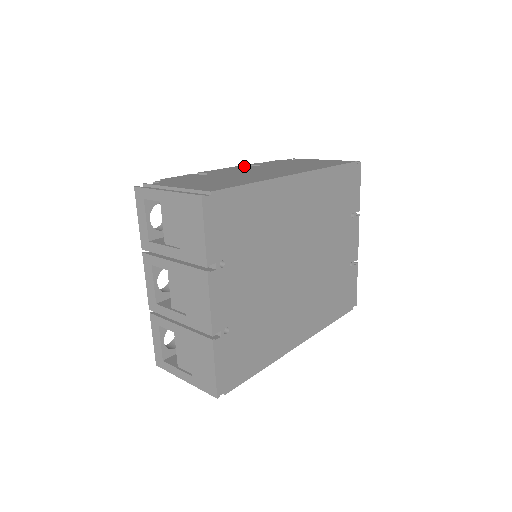
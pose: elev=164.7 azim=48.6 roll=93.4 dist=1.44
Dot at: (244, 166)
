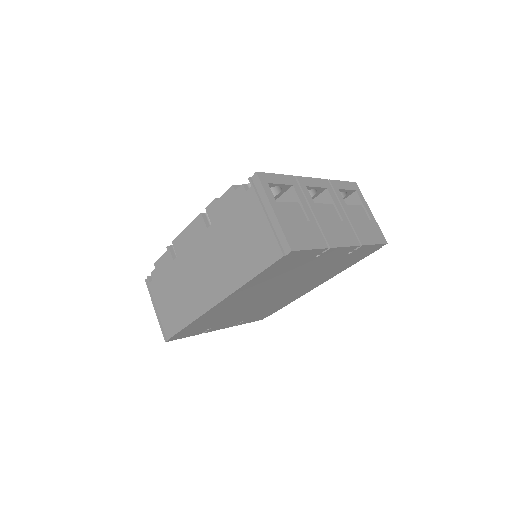
Dot at: (200, 223)
